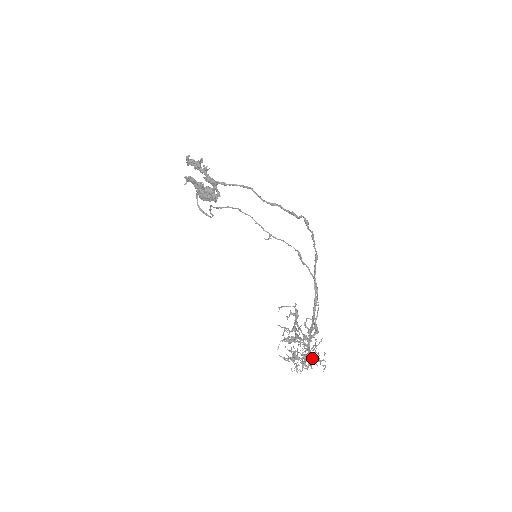
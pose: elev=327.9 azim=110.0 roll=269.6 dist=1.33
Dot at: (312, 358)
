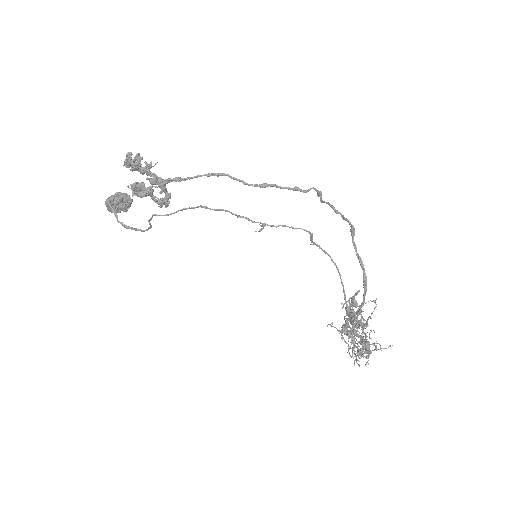
Dot at: (354, 342)
